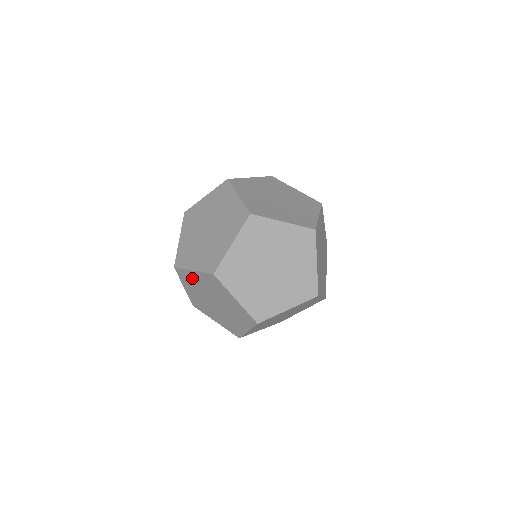
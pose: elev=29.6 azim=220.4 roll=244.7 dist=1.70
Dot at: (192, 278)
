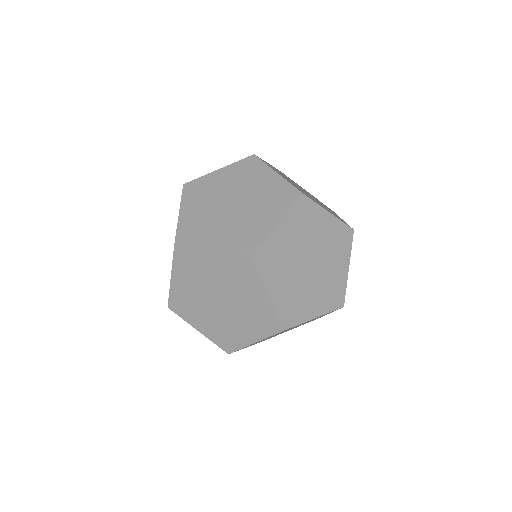
Dot at: occluded
